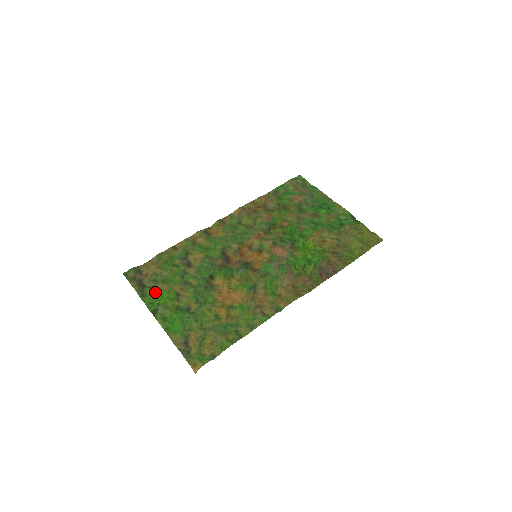
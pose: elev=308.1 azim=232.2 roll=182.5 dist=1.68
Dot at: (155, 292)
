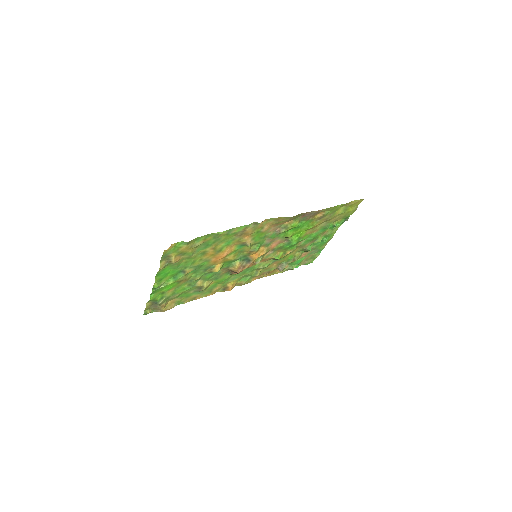
Dot at: (162, 294)
